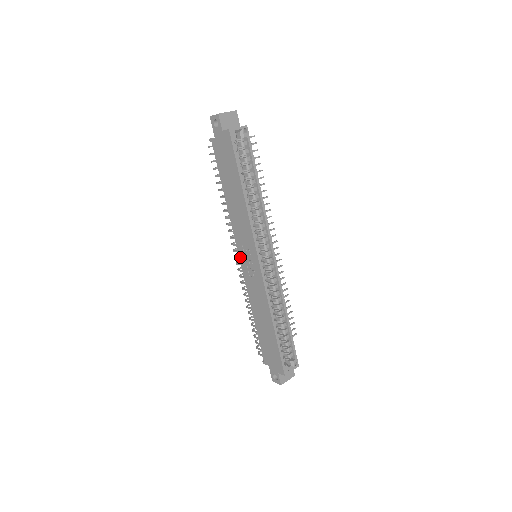
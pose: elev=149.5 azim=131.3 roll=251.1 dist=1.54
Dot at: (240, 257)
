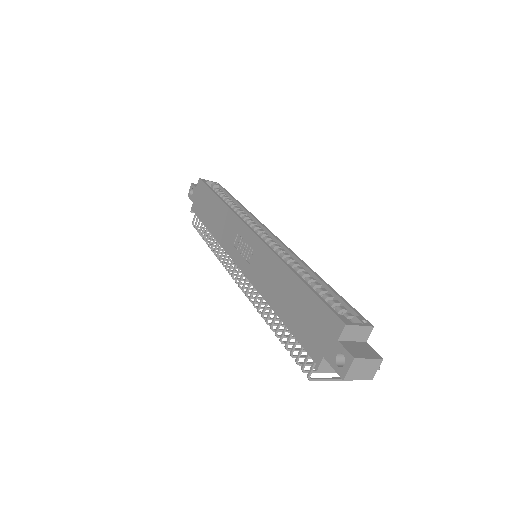
Dot at: (236, 262)
